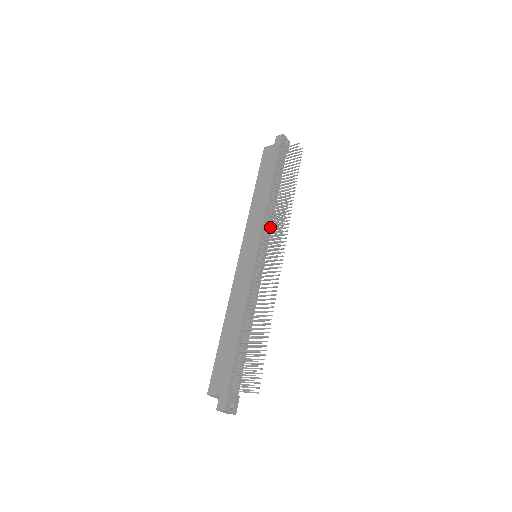
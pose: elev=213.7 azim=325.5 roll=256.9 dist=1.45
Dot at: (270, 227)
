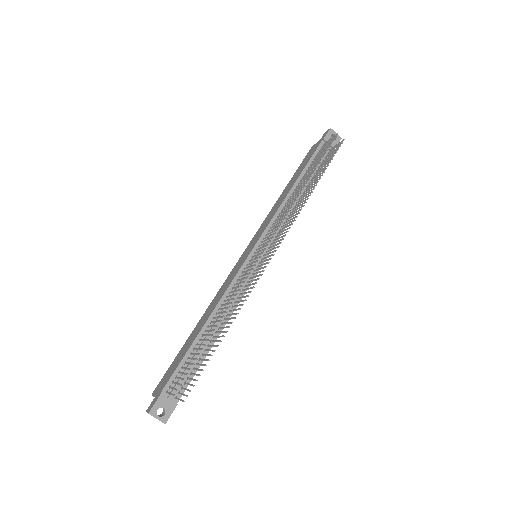
Dot at: (282, 226)
